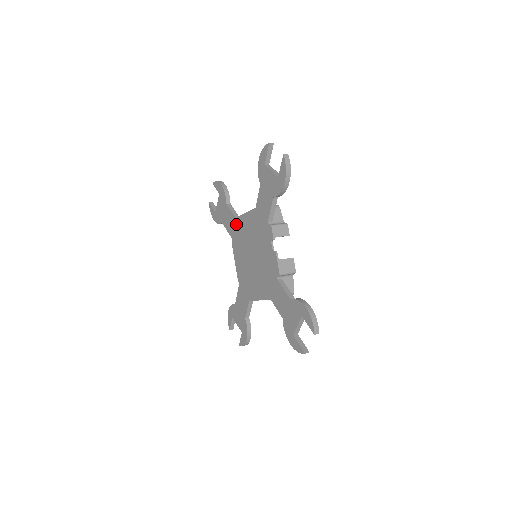
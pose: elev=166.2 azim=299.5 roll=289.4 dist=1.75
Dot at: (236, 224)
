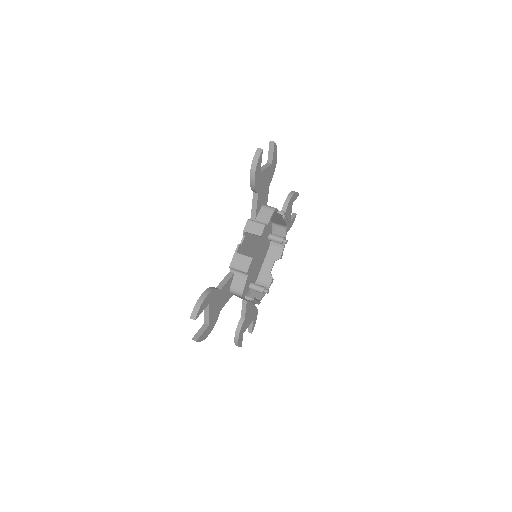
Dot at: (270, 227)
